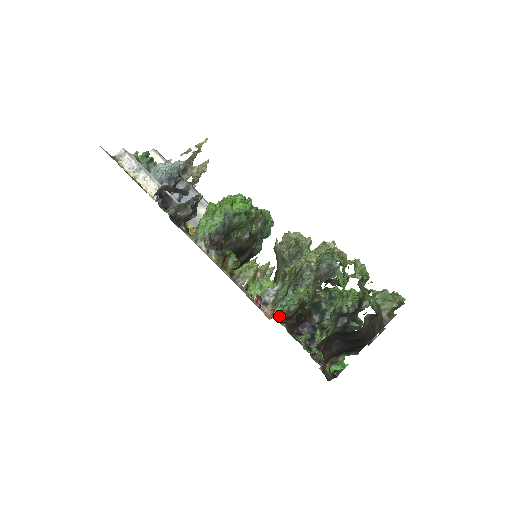
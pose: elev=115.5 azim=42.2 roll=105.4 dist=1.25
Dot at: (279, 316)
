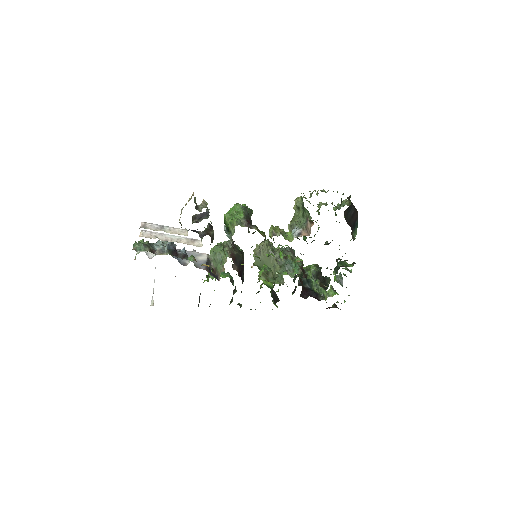
Dot at: occluded
